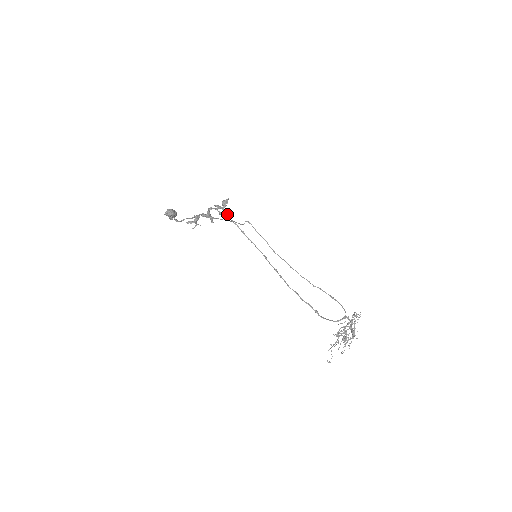
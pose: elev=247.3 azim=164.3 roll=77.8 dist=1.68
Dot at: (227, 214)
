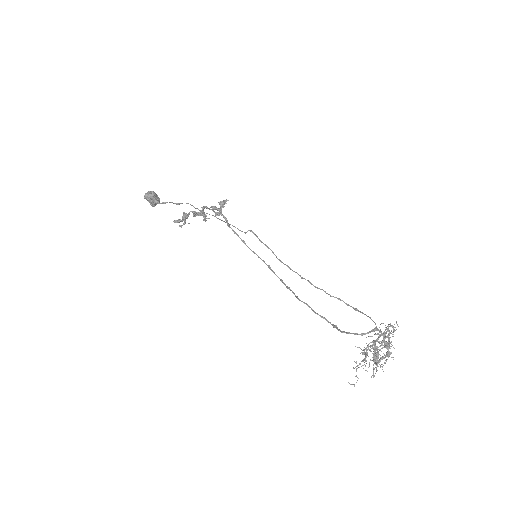
Dot at: (225, 217)
